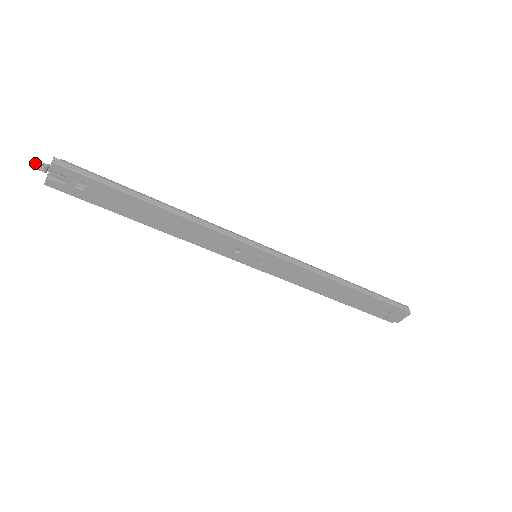
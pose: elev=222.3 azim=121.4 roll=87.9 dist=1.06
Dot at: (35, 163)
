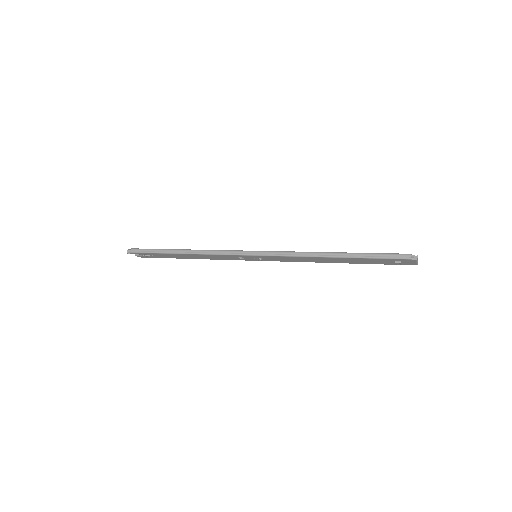
Dot at: (127, 253)
